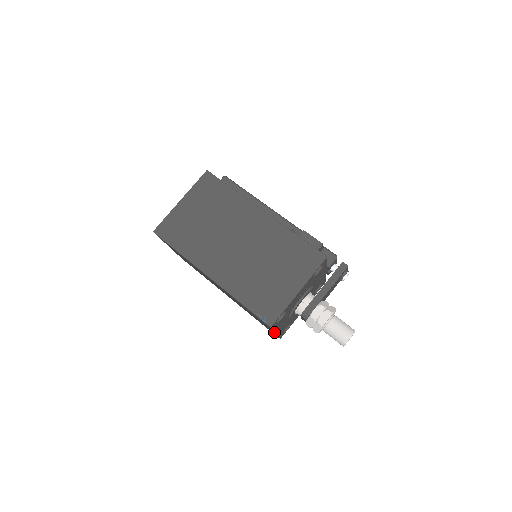
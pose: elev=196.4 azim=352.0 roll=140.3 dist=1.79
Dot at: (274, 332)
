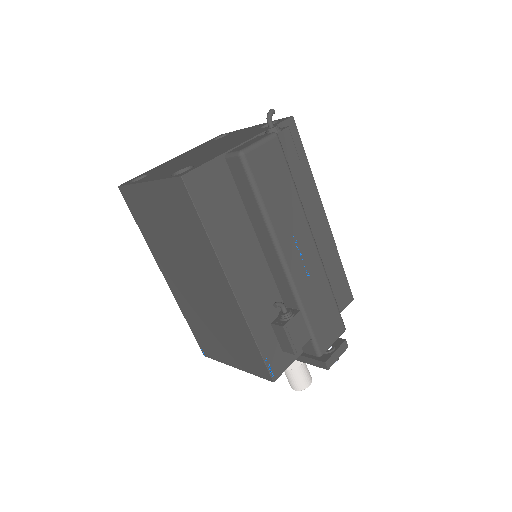
Dot at: occluded
